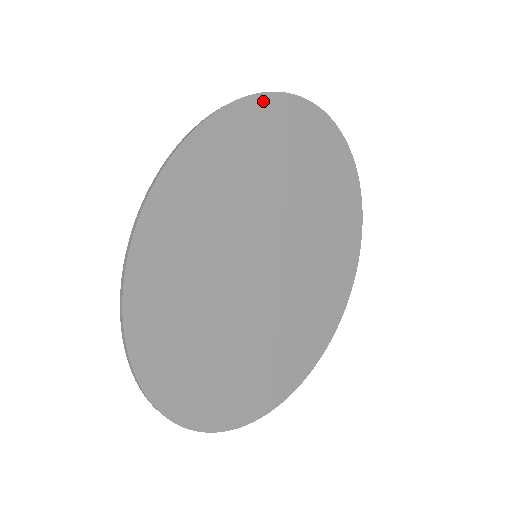
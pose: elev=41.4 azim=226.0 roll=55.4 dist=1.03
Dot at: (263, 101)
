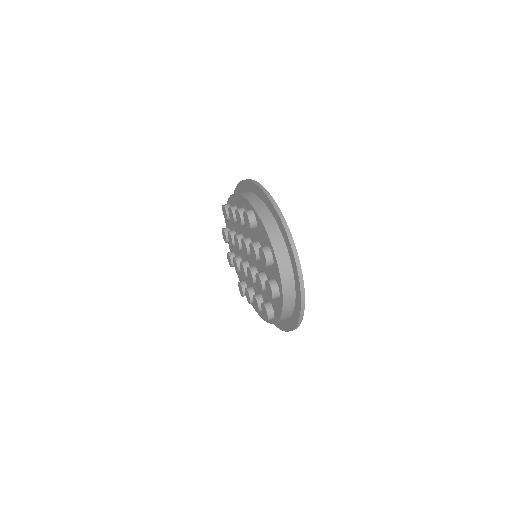
Dot at: occluded
